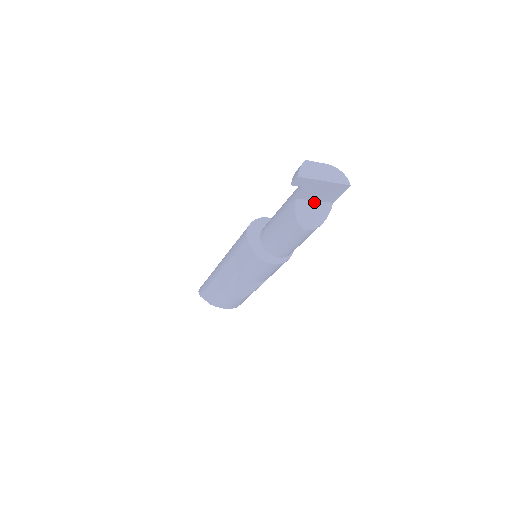
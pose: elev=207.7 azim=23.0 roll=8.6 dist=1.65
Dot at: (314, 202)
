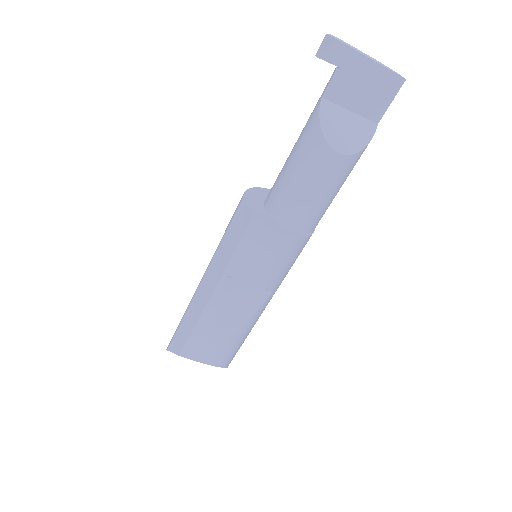
Dot at: (349, 113)
